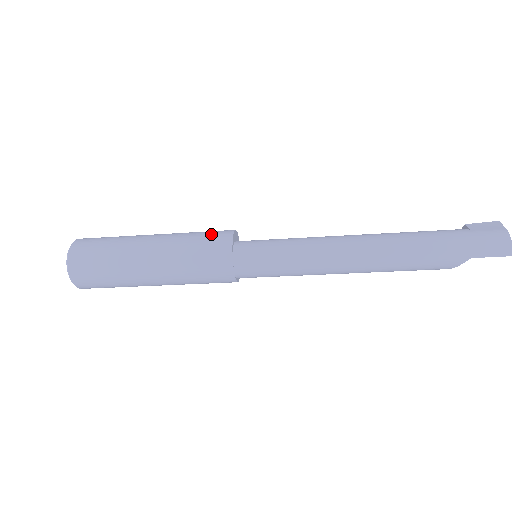
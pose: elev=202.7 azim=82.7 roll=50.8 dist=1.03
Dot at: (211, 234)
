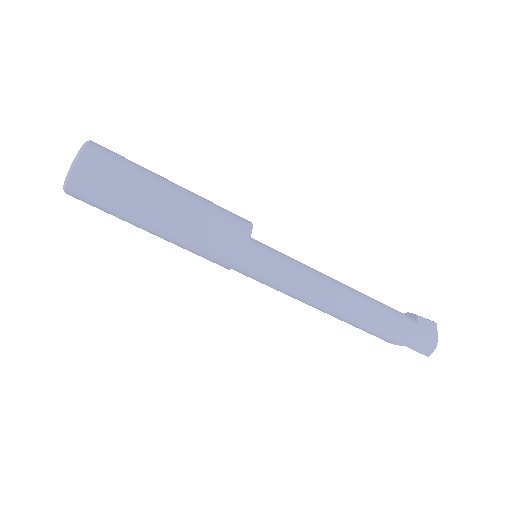
Dot at: (232, 222)
